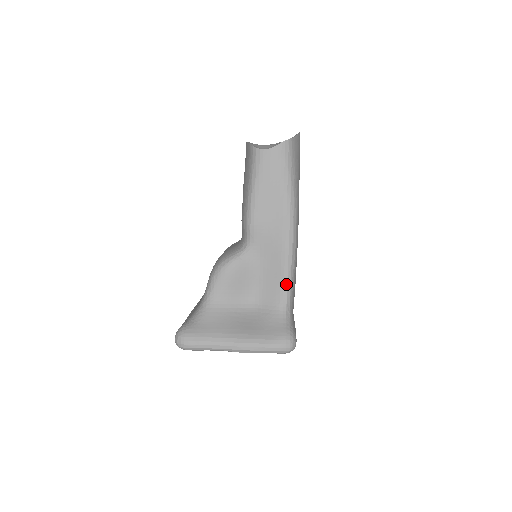
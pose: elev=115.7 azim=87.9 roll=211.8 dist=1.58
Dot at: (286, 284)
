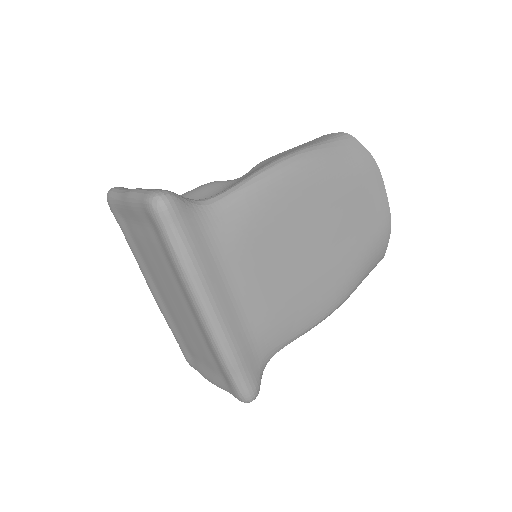
Dot at: (229, 189)
